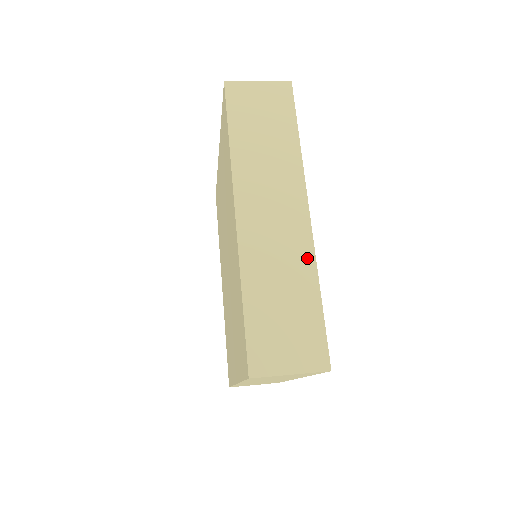
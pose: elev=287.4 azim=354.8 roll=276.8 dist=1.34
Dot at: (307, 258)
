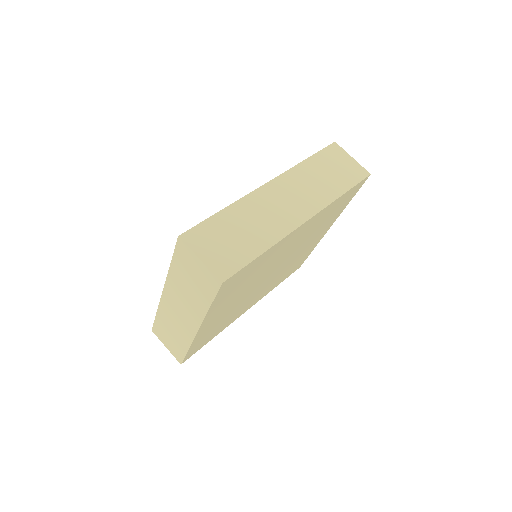
Dot at: (279, 233)
